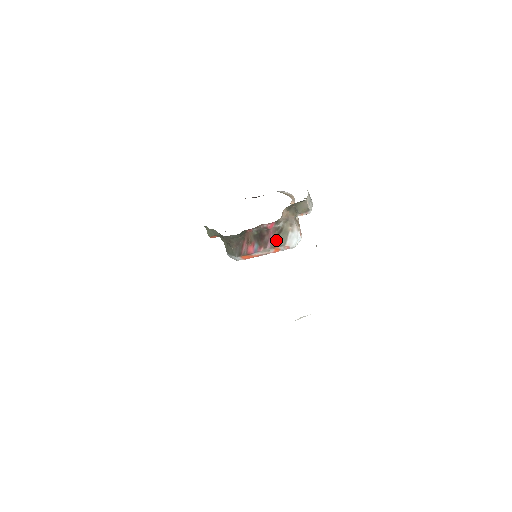
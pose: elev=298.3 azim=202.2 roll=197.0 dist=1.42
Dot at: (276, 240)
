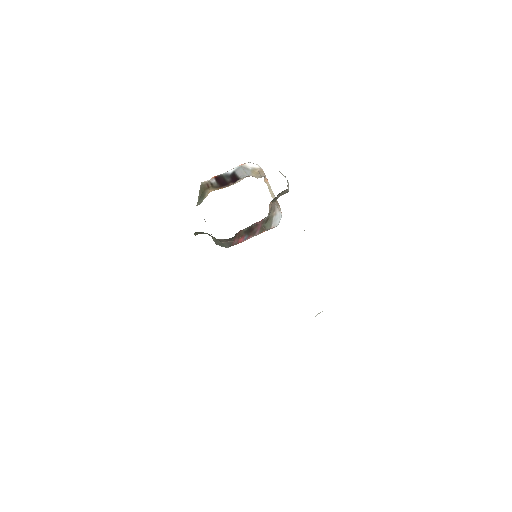
Dot at: (264, 228)
